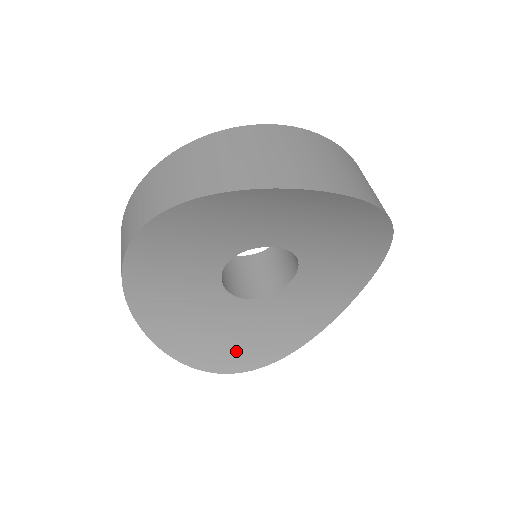
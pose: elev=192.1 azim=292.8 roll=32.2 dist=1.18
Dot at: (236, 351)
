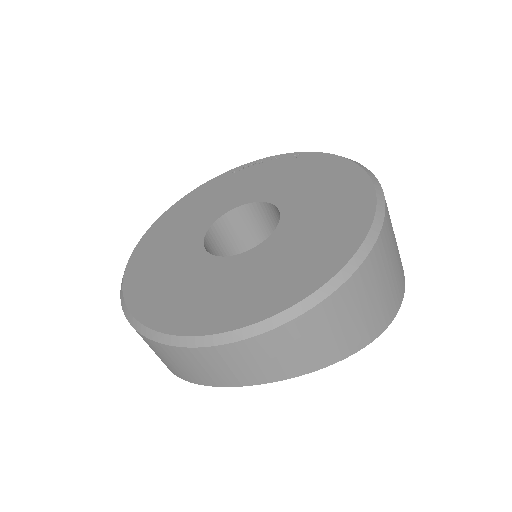
Dot at: occluded
